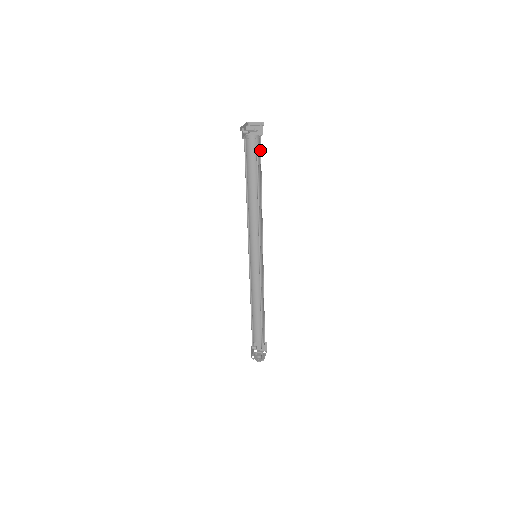
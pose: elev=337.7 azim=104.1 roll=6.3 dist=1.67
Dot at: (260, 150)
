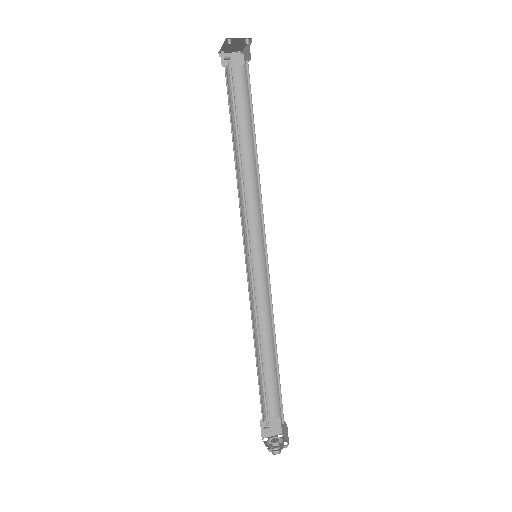
Dot at: (244, 88)
